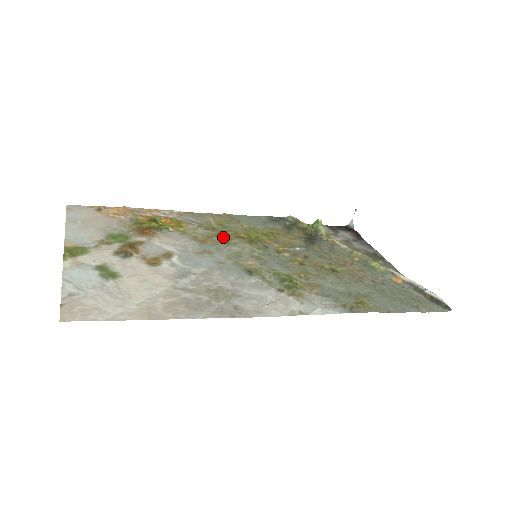
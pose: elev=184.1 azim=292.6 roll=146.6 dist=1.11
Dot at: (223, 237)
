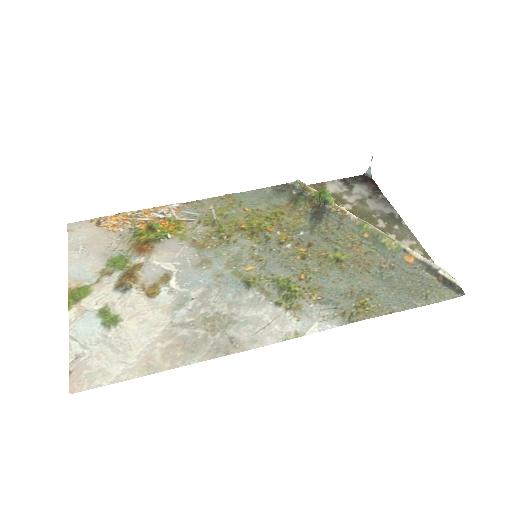
Dot at: (223, 234)
